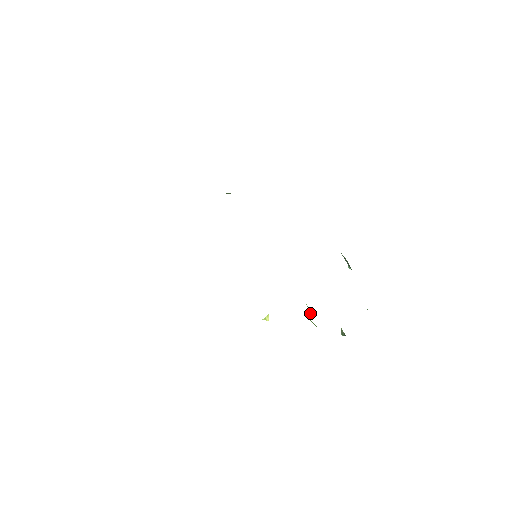
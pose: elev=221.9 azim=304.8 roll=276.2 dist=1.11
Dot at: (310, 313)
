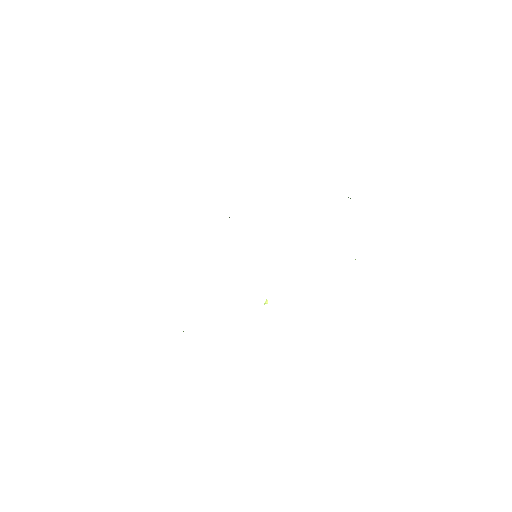
Dot at: occluded
